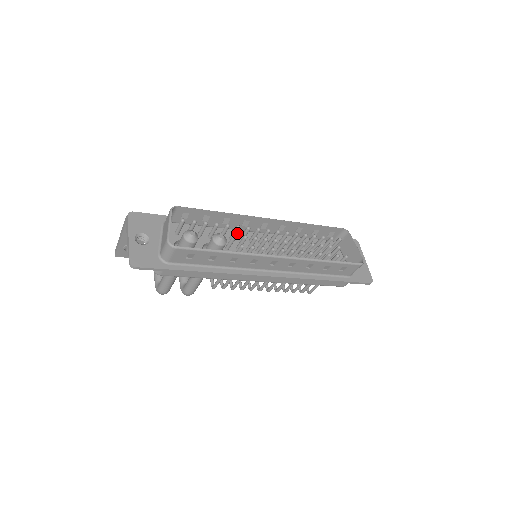
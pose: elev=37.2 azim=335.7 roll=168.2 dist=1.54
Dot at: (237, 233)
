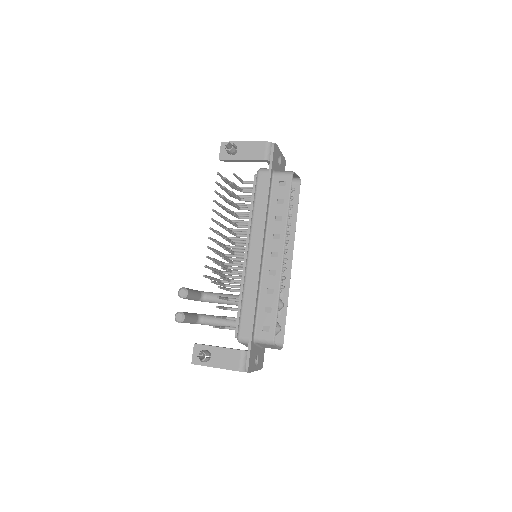
Dot at: (260, 275)
